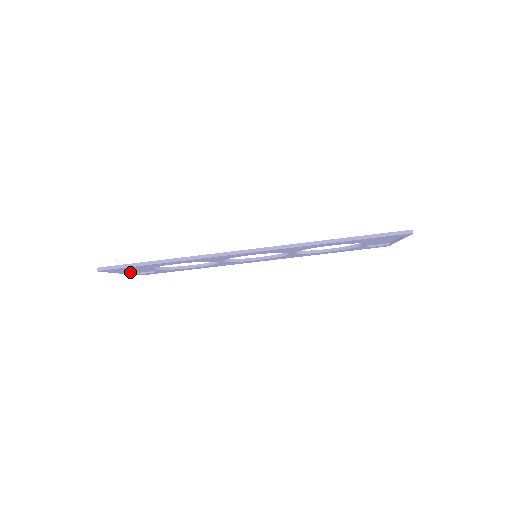
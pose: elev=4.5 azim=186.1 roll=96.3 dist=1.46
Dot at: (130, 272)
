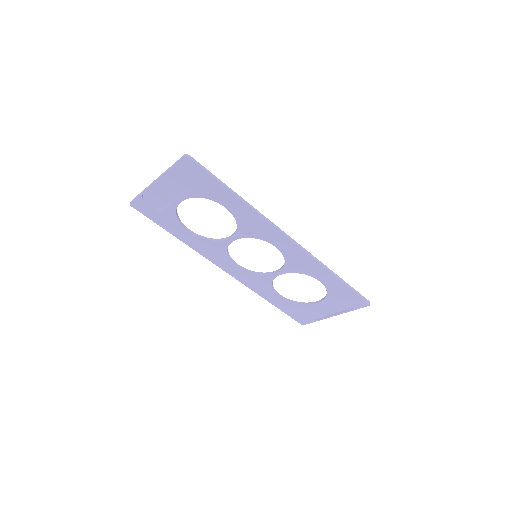
Dot at: (148, 189)
